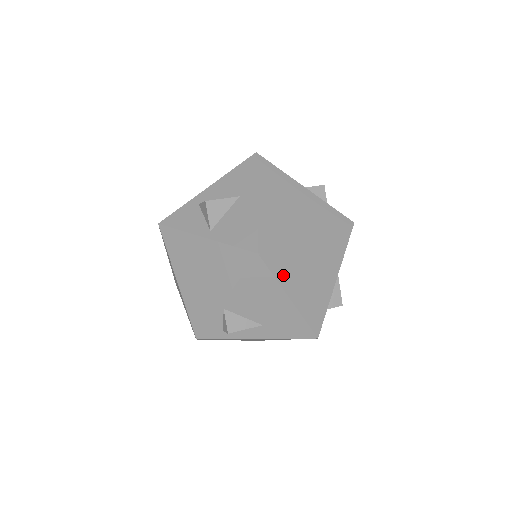
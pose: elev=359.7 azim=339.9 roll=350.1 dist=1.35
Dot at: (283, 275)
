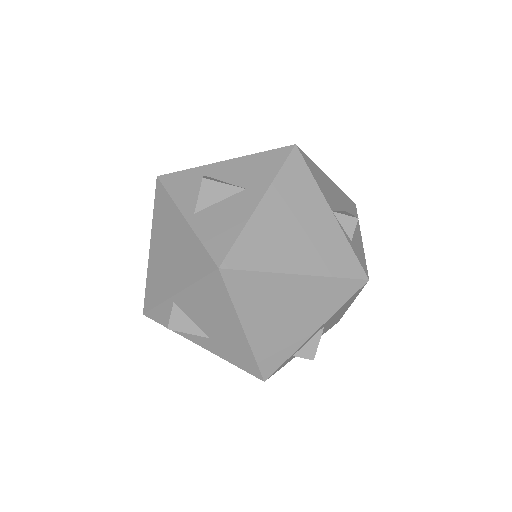
Dot at: (244, 302)
